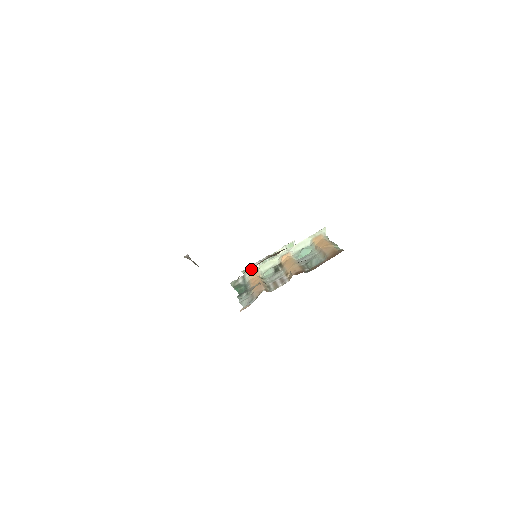
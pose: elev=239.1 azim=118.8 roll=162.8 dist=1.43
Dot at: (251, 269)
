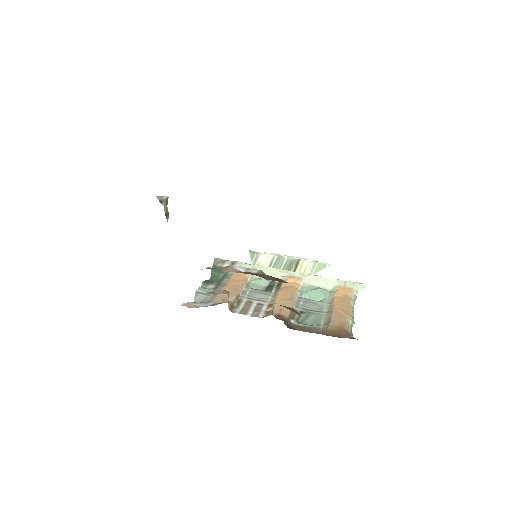
Dot at: (261, 256)
